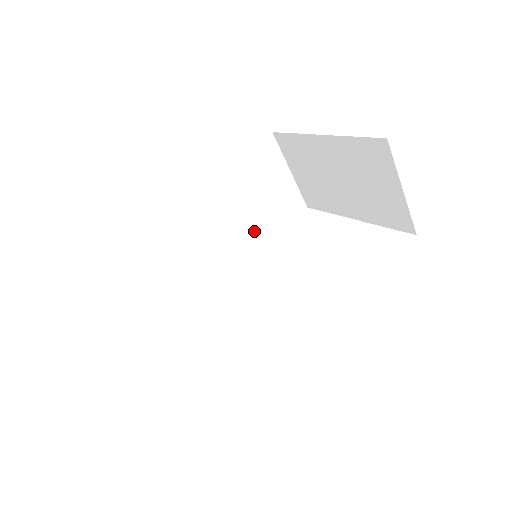
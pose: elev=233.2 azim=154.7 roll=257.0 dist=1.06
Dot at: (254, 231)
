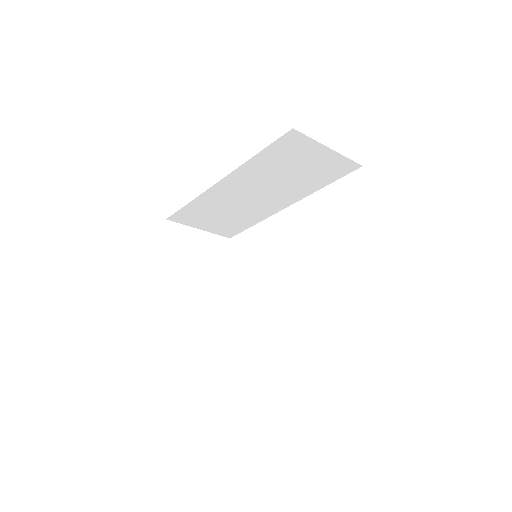
Dot at: (296, 187)
